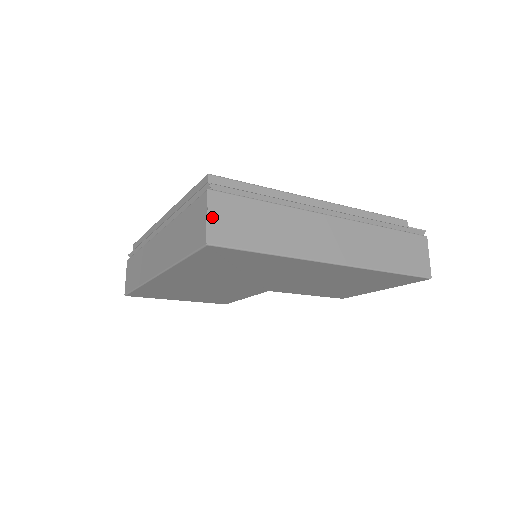
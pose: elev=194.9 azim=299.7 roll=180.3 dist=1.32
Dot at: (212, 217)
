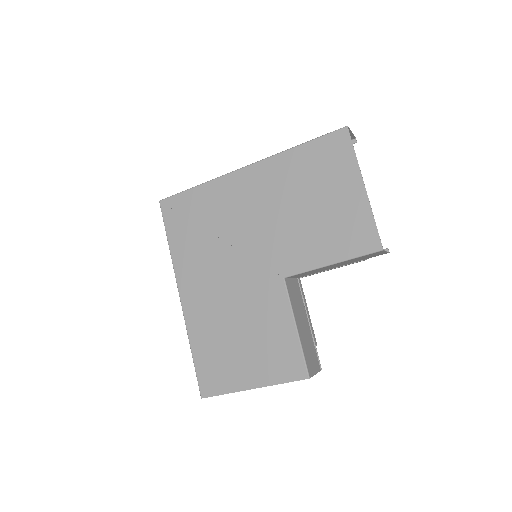
Dot at: occluded
